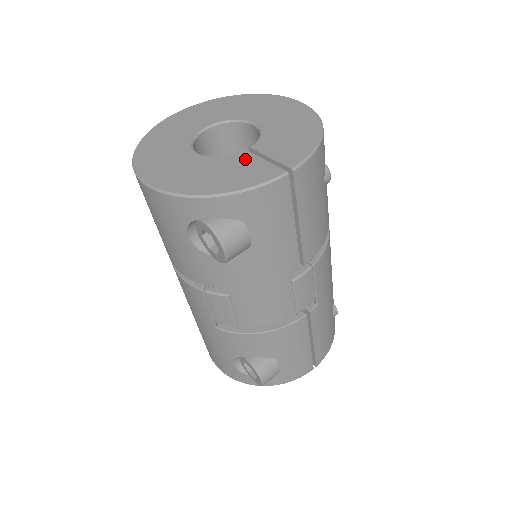
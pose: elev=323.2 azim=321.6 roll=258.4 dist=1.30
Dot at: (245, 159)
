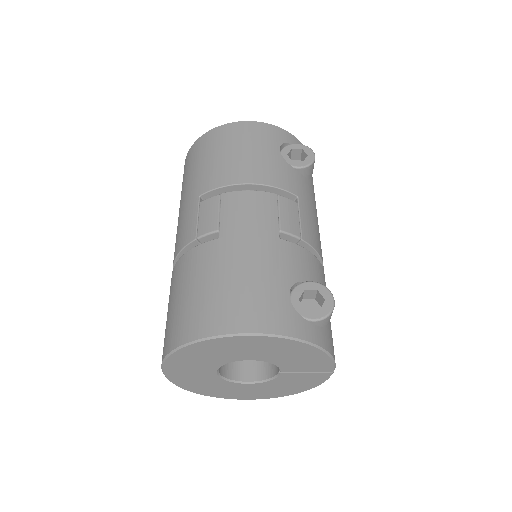
Dot at: occluded
